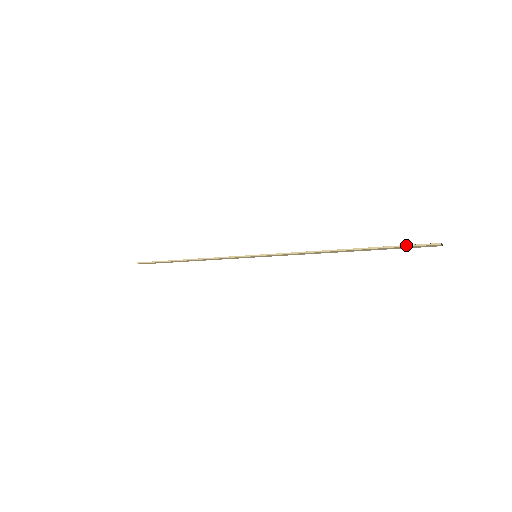
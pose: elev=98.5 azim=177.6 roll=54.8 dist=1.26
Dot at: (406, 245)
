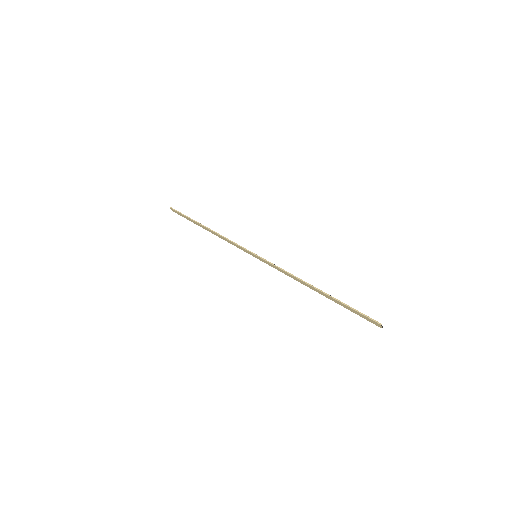
Dot at: occluded
